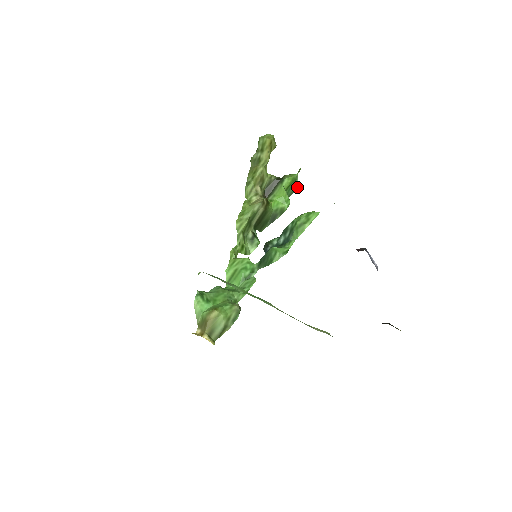
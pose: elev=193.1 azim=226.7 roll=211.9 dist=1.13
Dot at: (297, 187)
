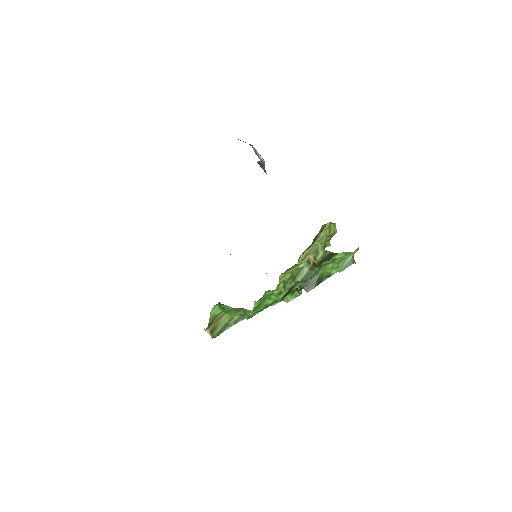
Dot at: (352, 263)
